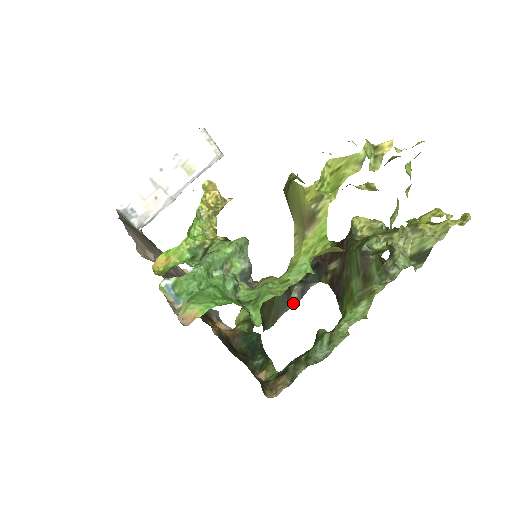
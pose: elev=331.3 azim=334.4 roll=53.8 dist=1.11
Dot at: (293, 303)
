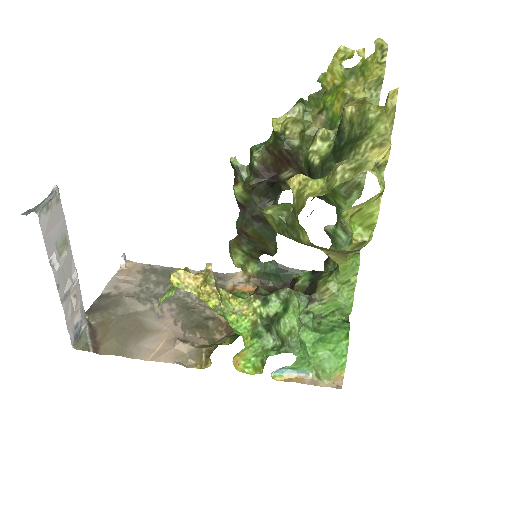
Dot at: occluded
